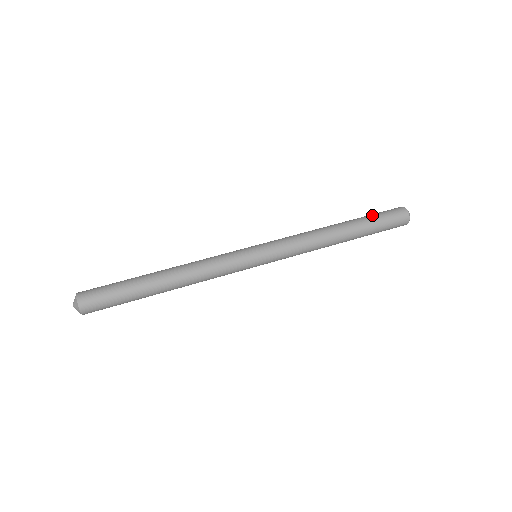
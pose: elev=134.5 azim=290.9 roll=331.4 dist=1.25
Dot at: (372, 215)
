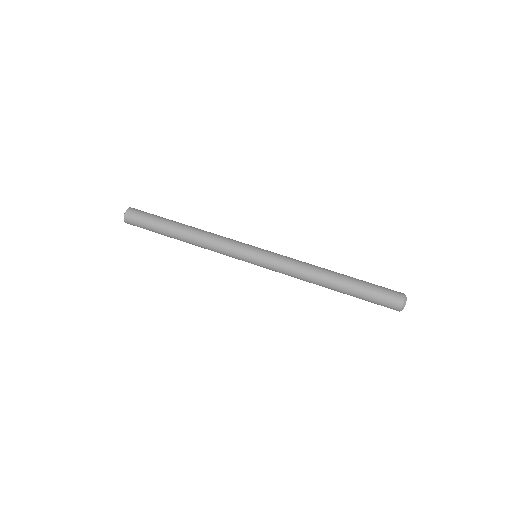
Dot at: (368, 291)
